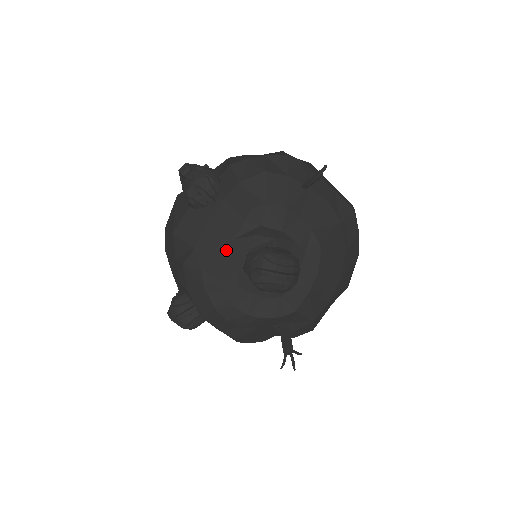
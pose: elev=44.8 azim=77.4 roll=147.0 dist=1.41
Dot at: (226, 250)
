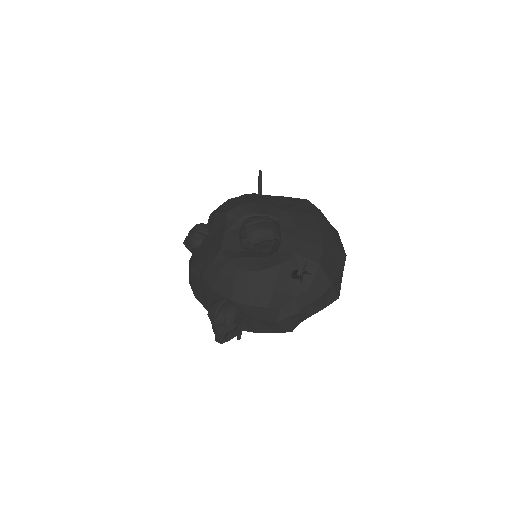
Dot at: (223, 241)
